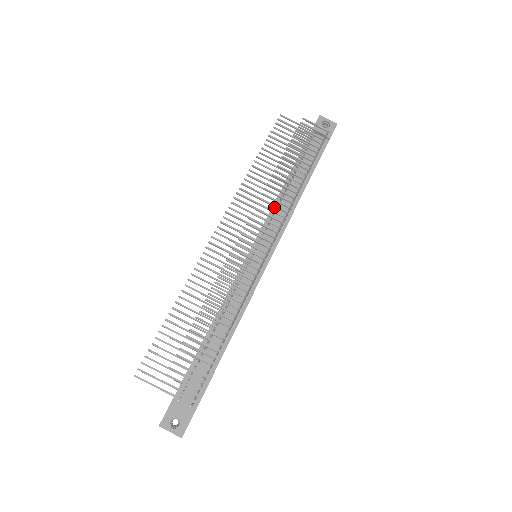
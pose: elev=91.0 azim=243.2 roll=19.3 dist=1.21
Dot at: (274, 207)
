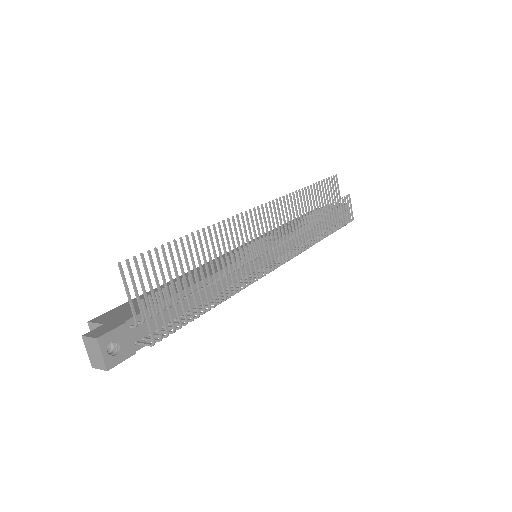
Dot at: occluded
